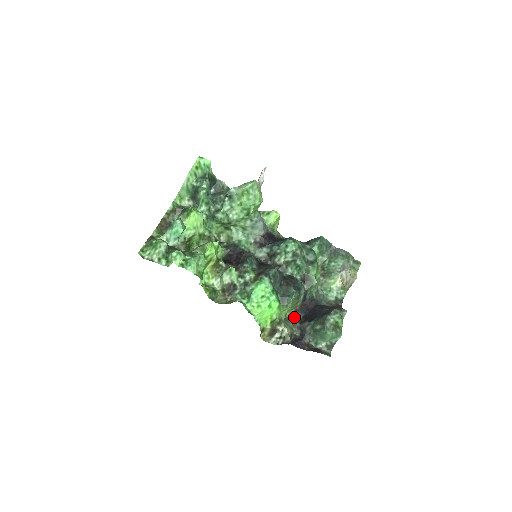
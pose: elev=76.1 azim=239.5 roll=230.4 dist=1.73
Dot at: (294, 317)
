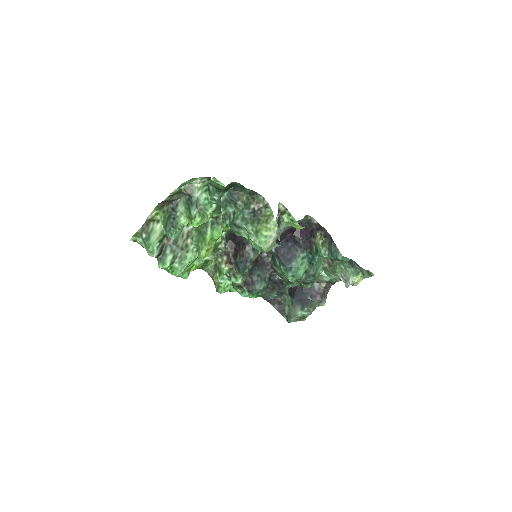
Dot at: occluded
